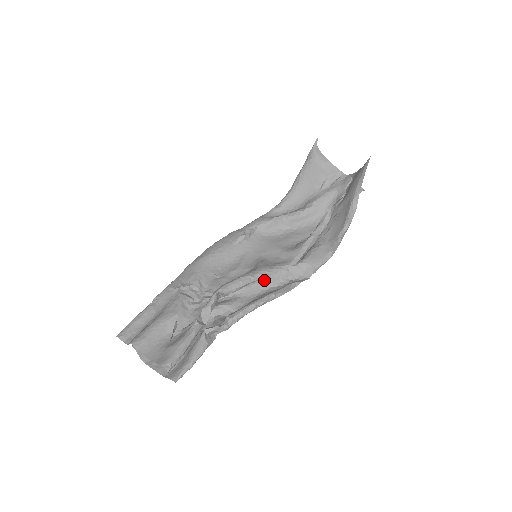
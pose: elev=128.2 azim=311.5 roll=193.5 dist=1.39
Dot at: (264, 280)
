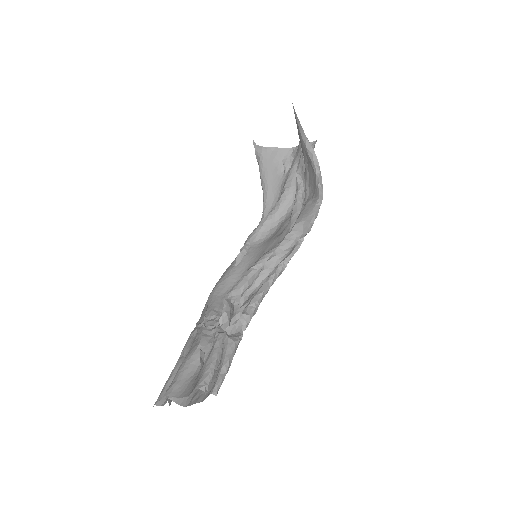
Dot at: (268, 262)
